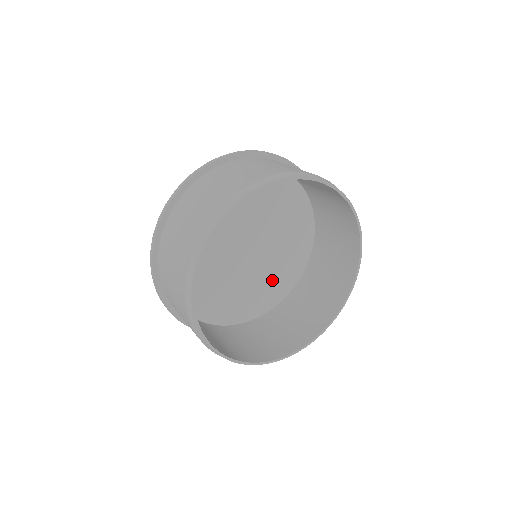
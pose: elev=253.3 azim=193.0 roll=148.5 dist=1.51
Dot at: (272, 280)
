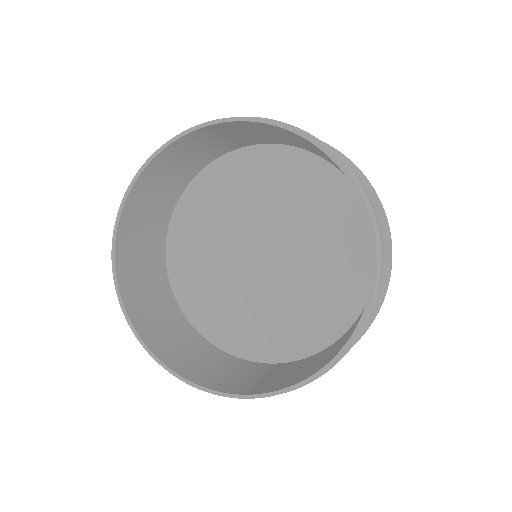
Dot at: (321, 295)
